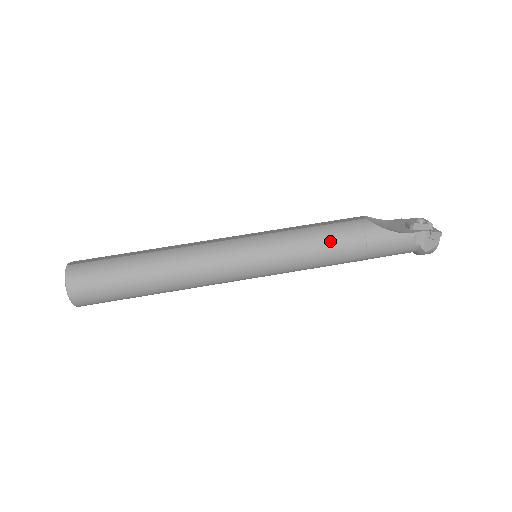
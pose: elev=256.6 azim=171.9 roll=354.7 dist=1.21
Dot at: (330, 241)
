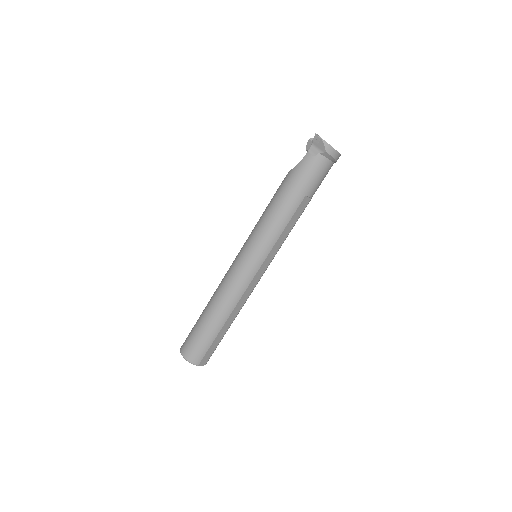
Dot at: (271, 206)
